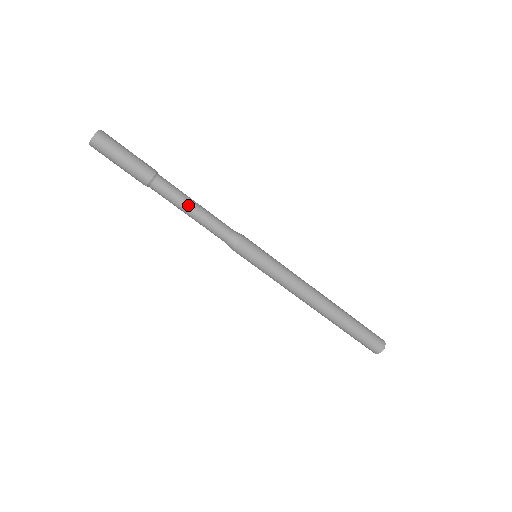
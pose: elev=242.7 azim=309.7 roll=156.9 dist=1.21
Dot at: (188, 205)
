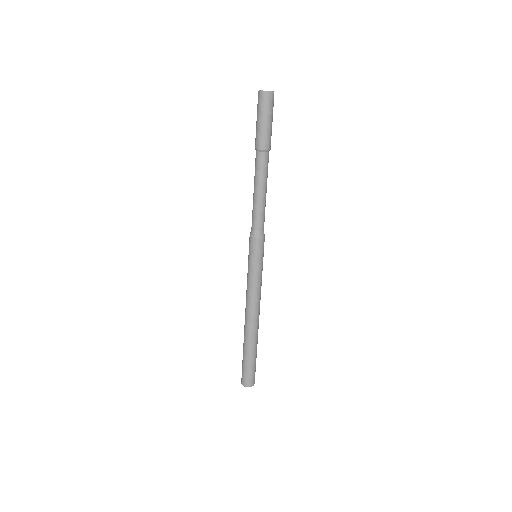
Dot at: (261, 186)
